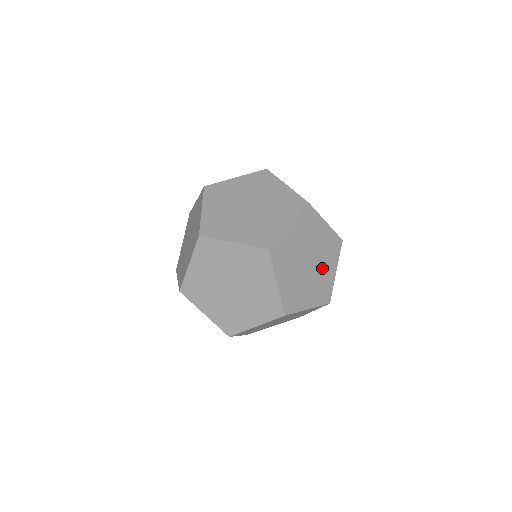
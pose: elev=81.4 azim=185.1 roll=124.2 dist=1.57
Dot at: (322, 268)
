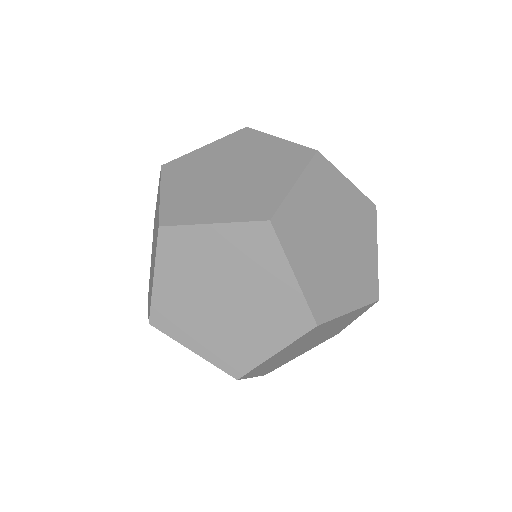
Dot at: (356, 248)
